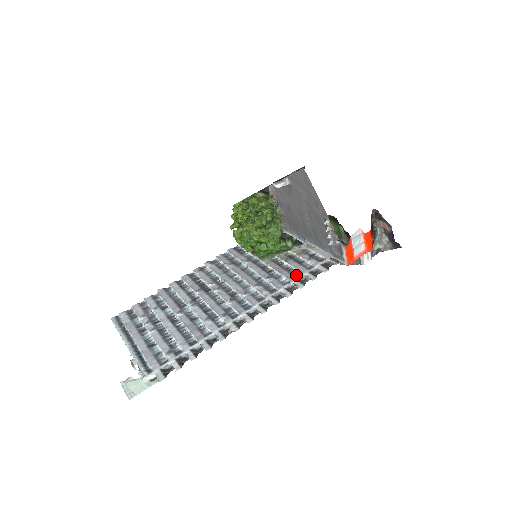
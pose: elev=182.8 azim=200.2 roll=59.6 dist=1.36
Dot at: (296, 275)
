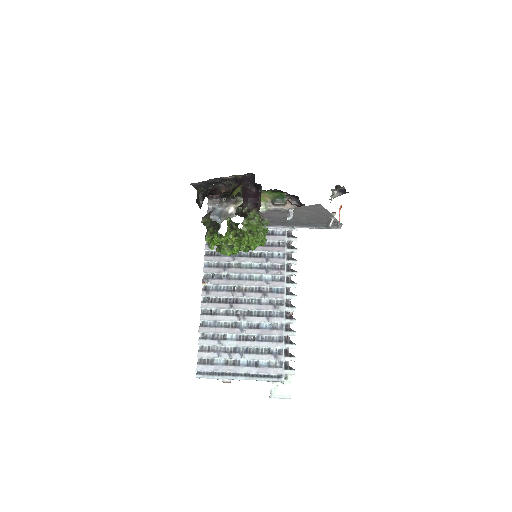
Dot at: (282, 245)
